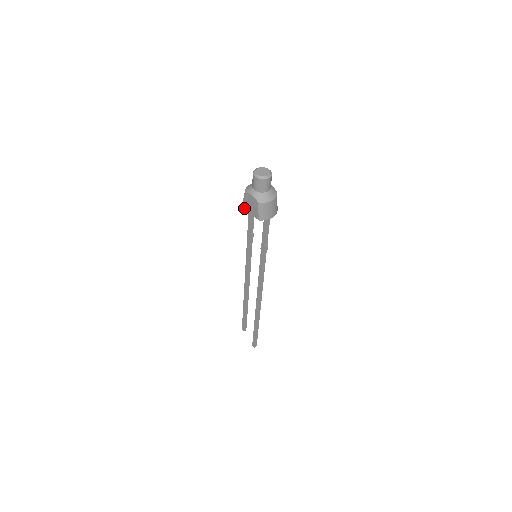
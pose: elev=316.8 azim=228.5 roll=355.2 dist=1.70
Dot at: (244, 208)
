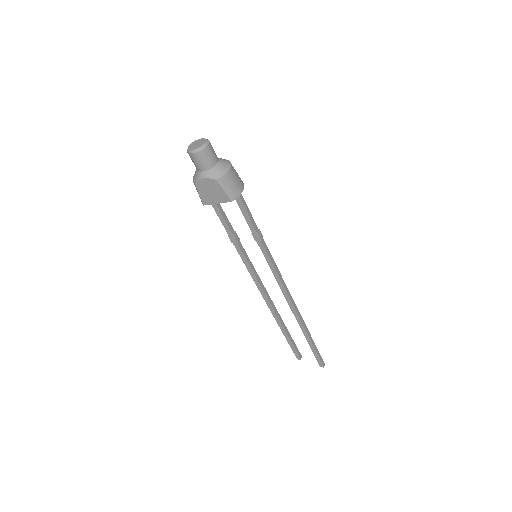
Dot at: (207, 204)
